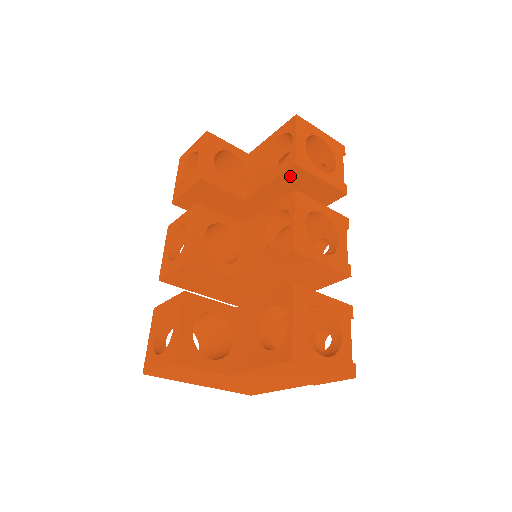
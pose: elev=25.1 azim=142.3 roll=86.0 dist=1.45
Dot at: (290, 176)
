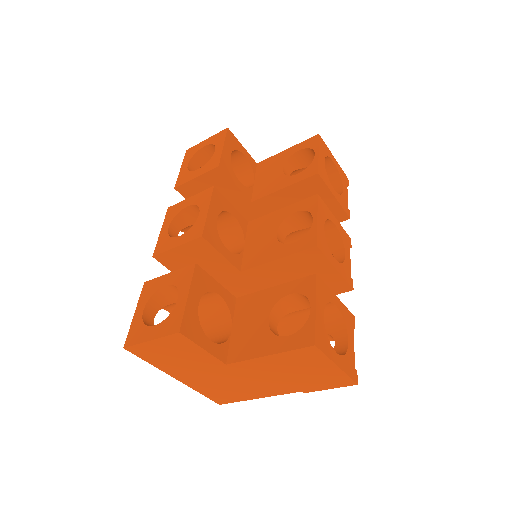
Dot at: (307, 185)
